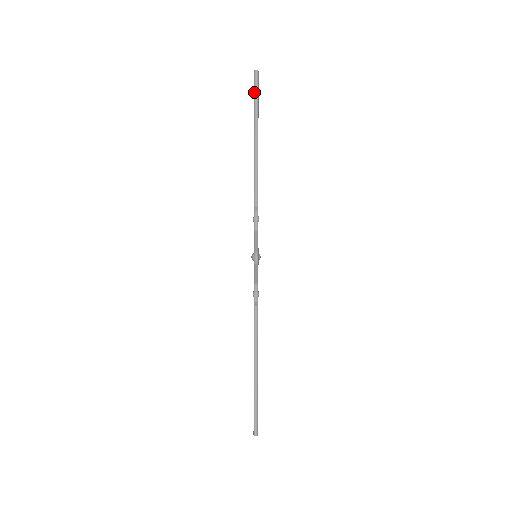
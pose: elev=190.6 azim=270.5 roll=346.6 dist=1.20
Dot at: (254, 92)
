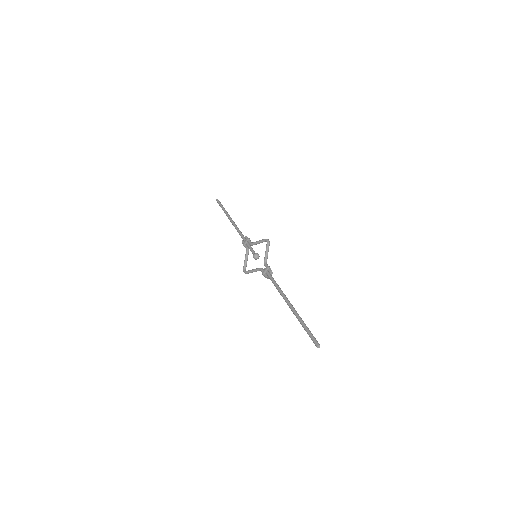
Dot at: (220, 204)
